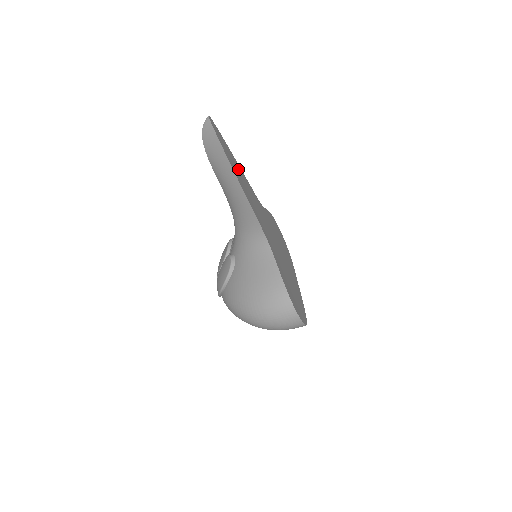
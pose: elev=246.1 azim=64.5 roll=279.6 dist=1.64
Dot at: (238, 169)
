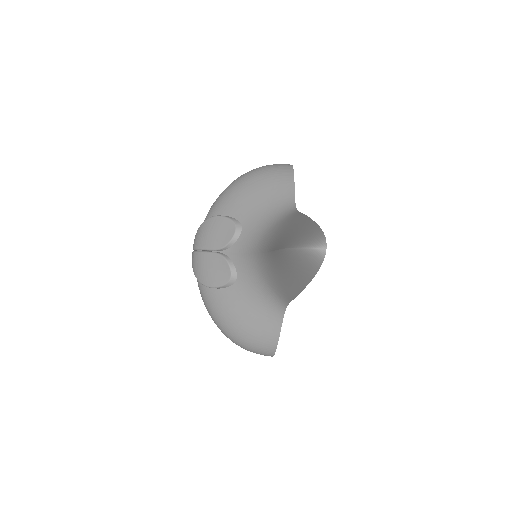
Dot at: occluded
